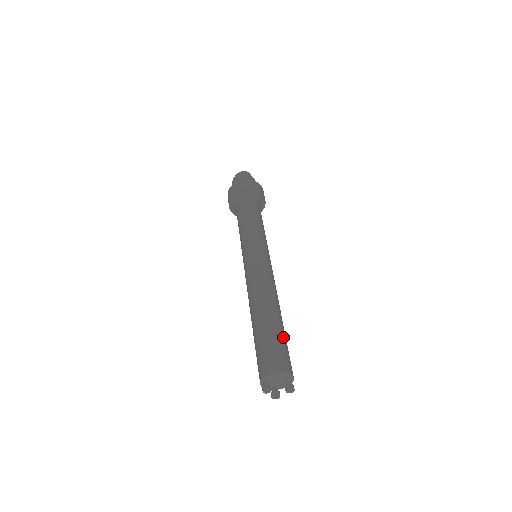
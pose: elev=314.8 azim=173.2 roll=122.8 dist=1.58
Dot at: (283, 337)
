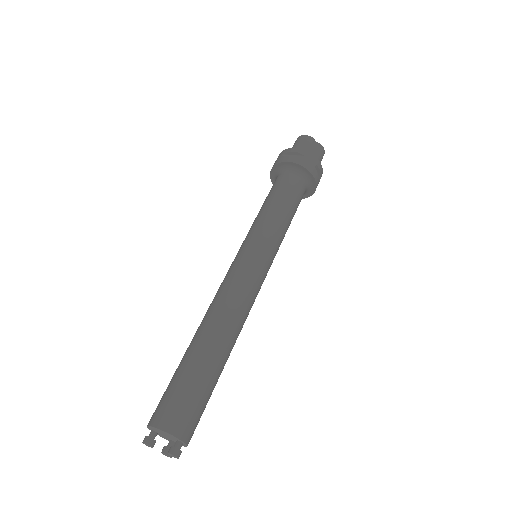
Dot at: (198, 379)
